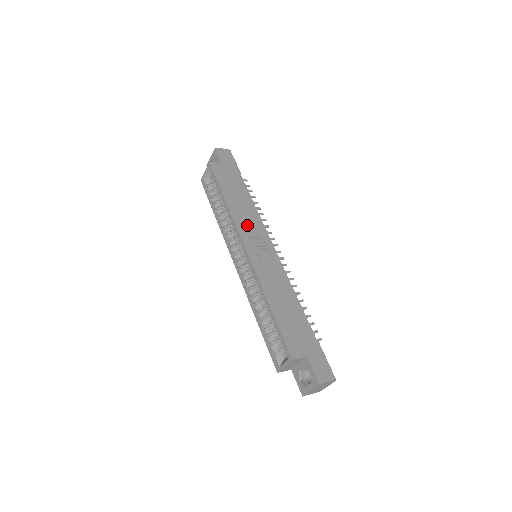
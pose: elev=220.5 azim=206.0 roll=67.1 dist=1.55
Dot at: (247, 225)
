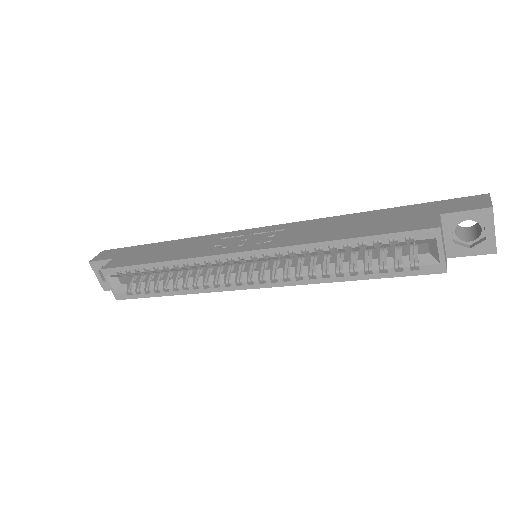
Dot at: (209, 247)
